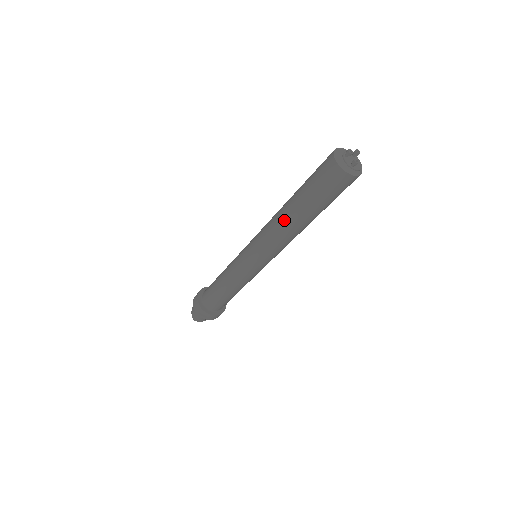
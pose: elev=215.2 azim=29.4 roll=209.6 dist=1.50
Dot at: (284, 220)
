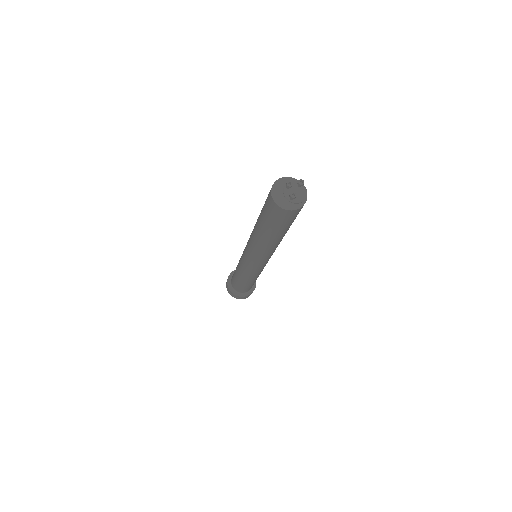
Dot at: (255, 236)
